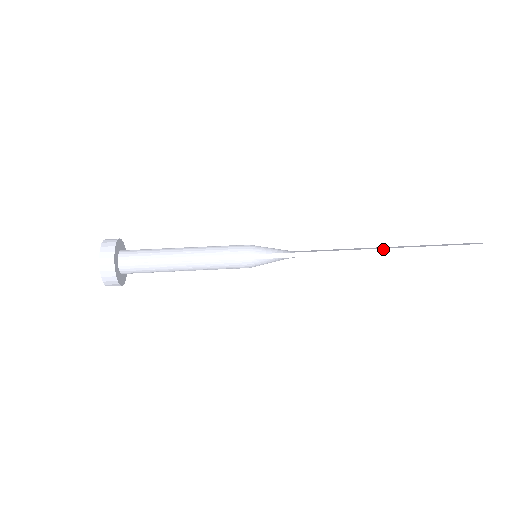
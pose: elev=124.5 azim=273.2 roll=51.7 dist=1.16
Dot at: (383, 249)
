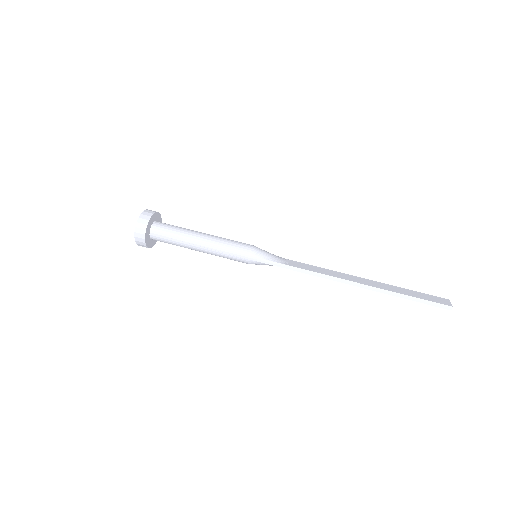
Dot at: (359, 284)
